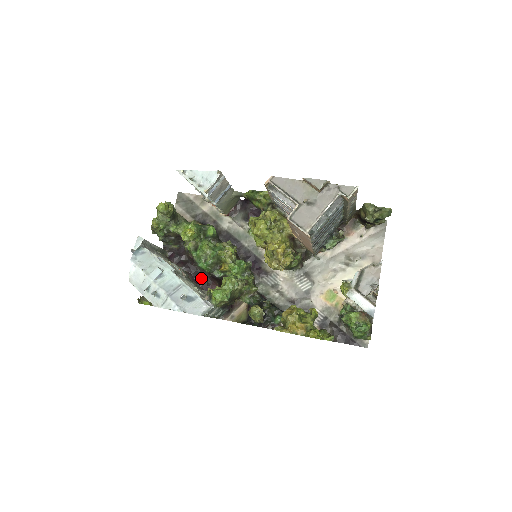
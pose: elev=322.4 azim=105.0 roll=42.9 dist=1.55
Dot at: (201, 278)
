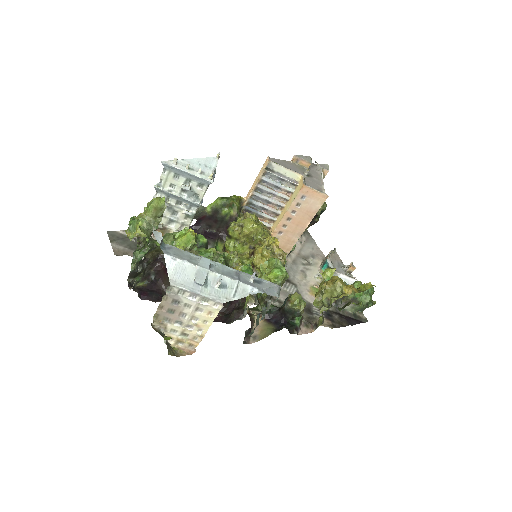
Dot at: occluded
